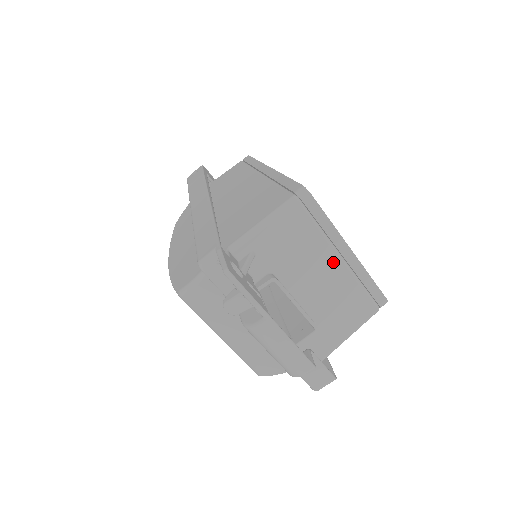
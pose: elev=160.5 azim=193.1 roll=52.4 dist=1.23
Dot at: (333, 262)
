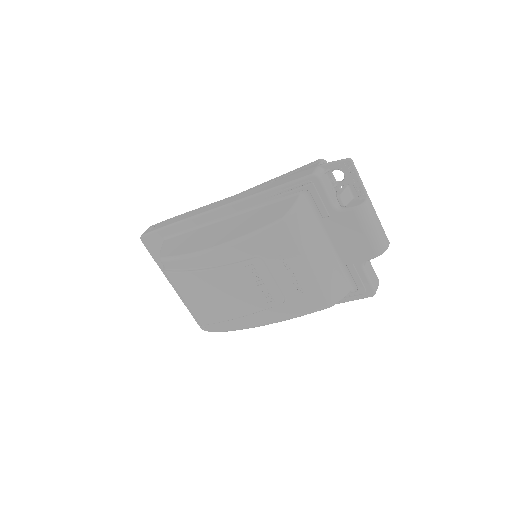
Dot at: occluded
